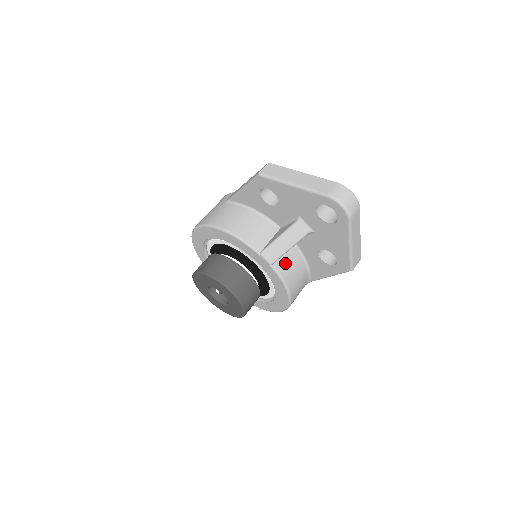
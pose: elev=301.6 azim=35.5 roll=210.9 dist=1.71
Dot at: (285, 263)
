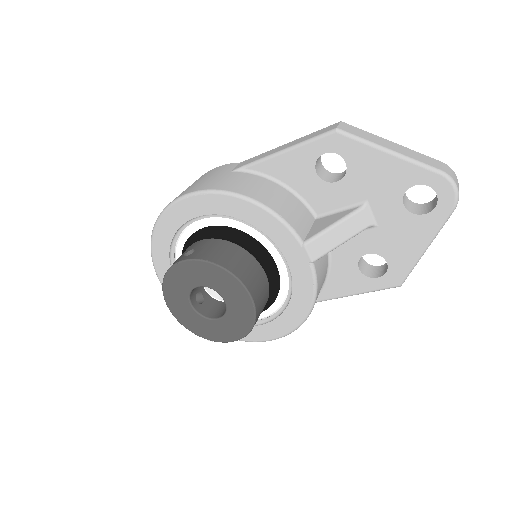
Dot at: (320, 265)
